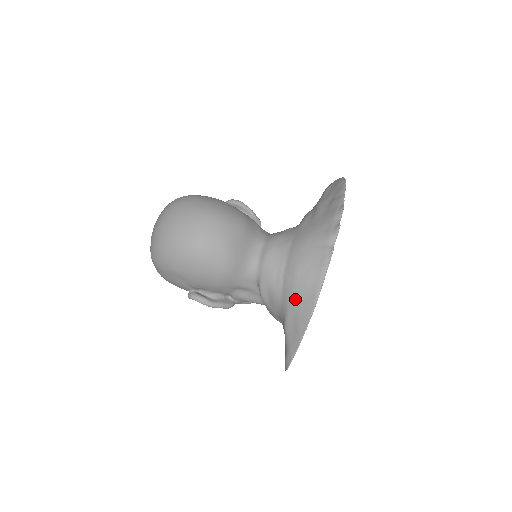
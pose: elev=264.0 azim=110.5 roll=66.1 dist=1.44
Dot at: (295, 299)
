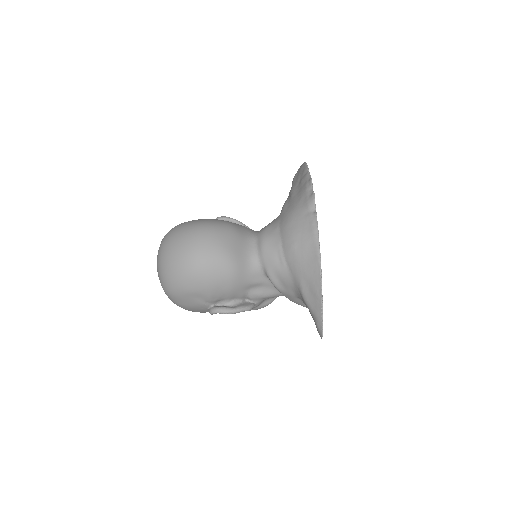
Dot at: (302, 269)
